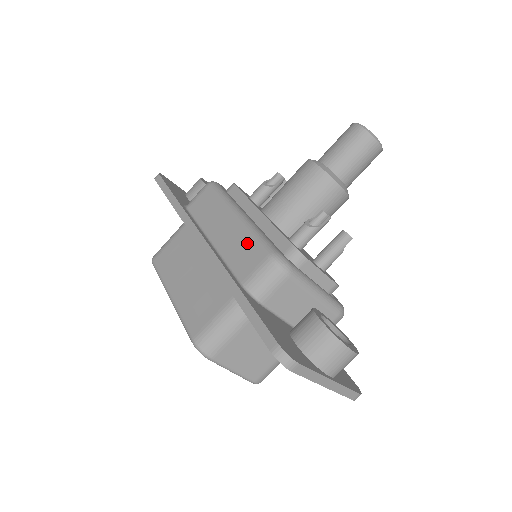
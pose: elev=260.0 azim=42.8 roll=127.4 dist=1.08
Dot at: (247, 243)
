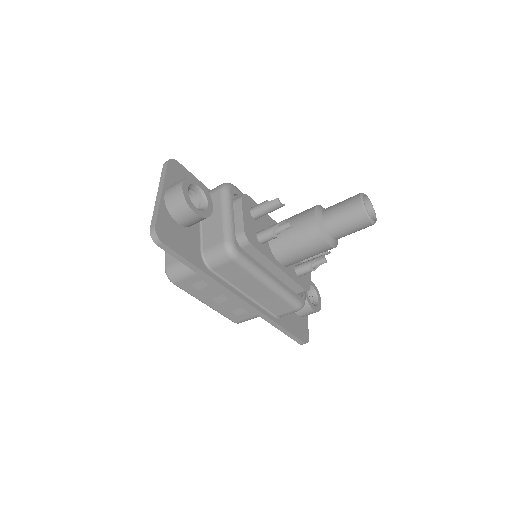
Dot at: (280, 302)
